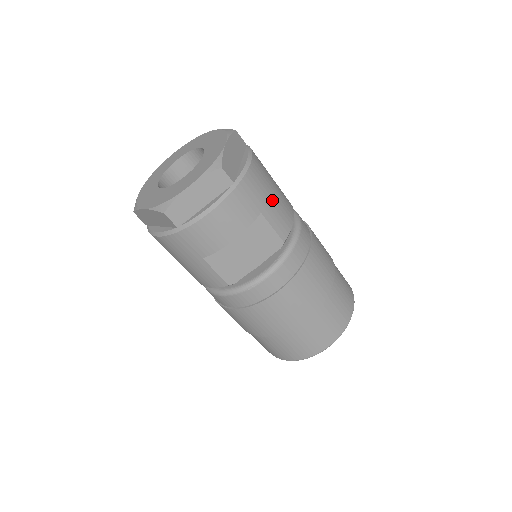
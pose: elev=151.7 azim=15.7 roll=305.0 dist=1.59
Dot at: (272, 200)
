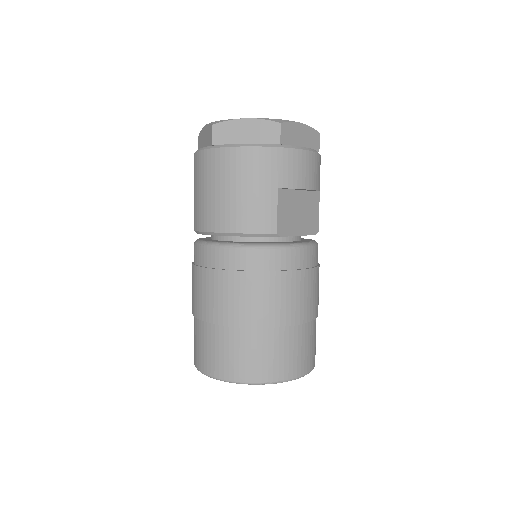
Dot at: occluded
